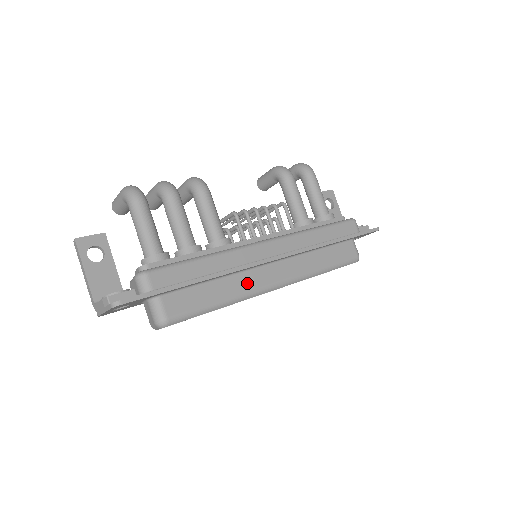
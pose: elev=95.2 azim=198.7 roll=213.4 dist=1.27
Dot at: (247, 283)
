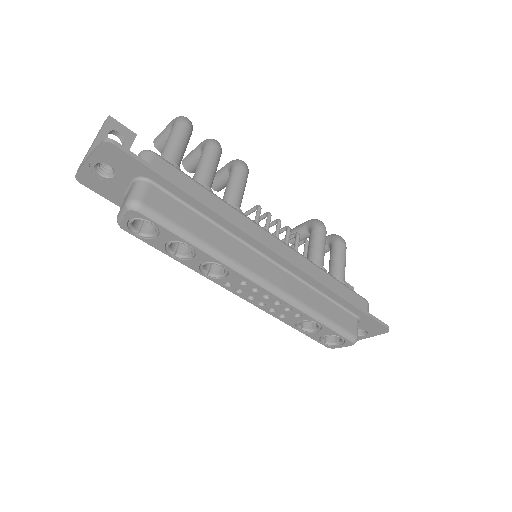
Dot at: (236, 251)
